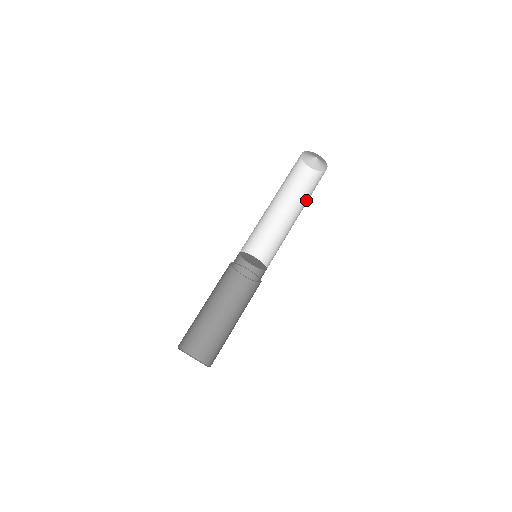
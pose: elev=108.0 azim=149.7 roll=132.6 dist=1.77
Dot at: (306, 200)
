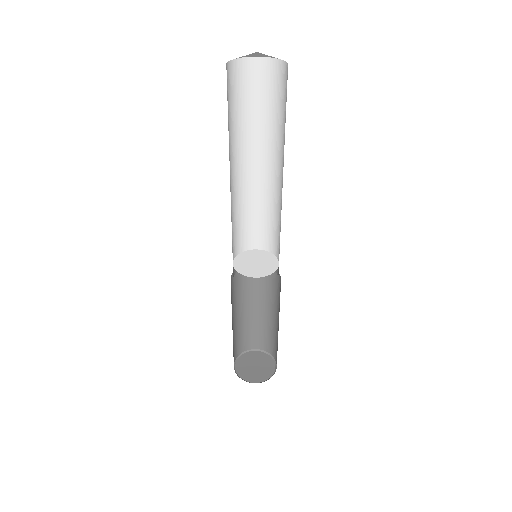
Dot at: (282, 137)
